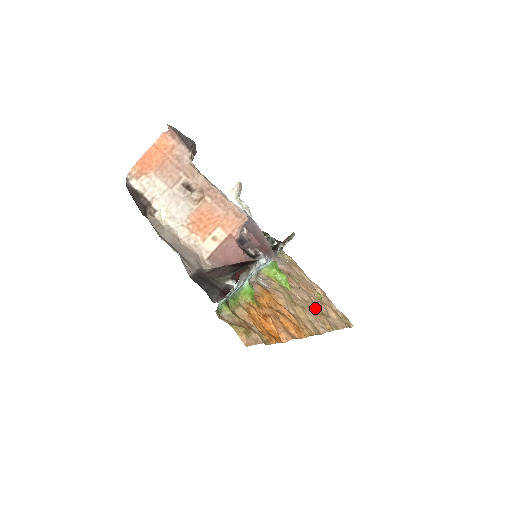
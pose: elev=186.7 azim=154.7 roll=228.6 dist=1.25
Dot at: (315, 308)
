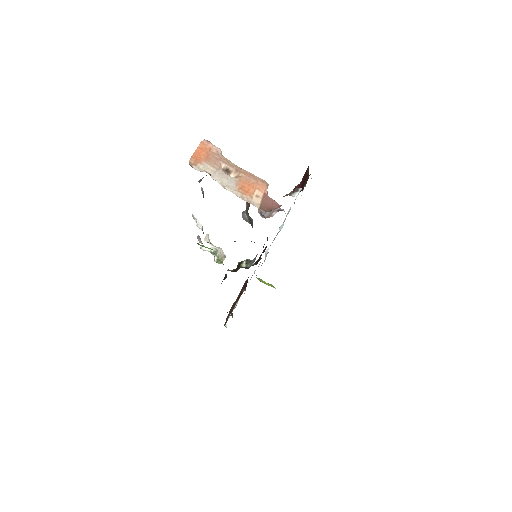
Dot at: occluded
